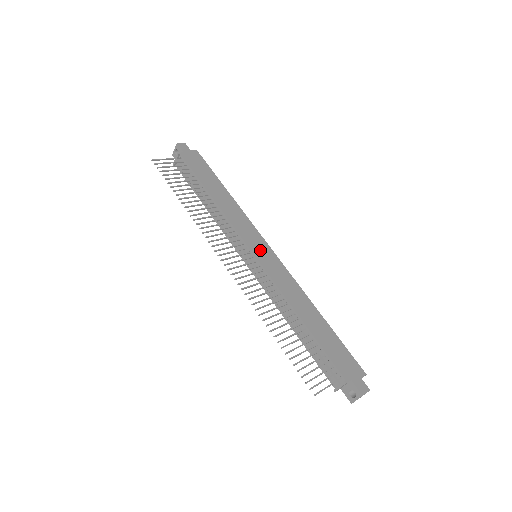
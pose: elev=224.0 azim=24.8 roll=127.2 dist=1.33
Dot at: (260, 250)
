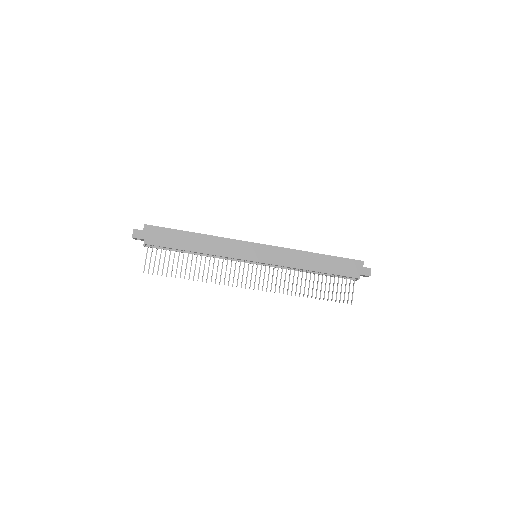
Dot at: (256, 254)
